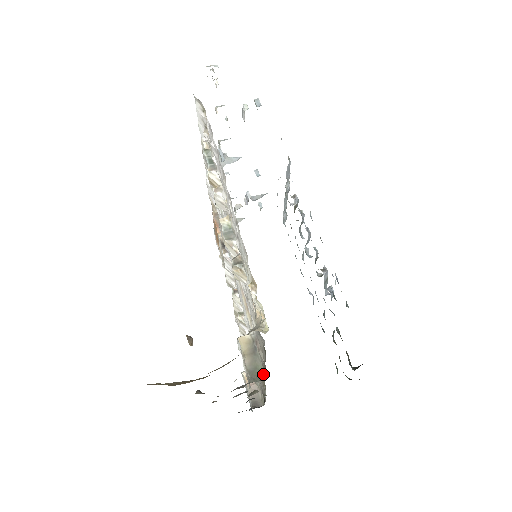
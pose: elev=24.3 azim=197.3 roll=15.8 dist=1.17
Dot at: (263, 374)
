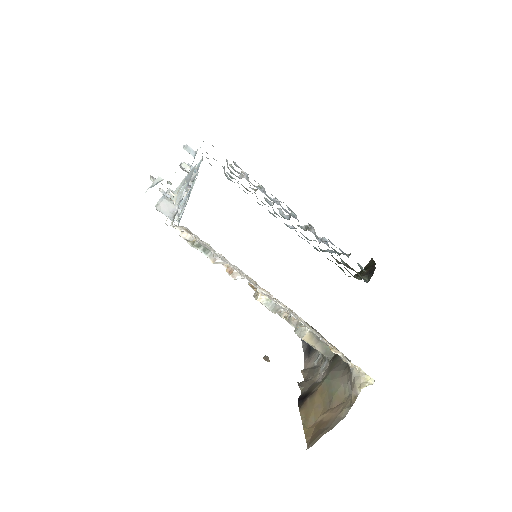
Dot at: occluded
